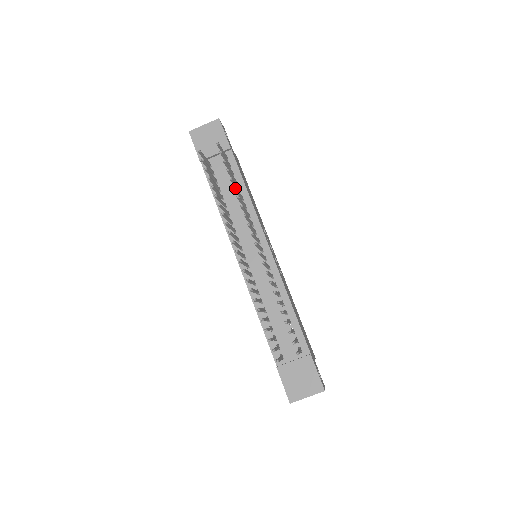
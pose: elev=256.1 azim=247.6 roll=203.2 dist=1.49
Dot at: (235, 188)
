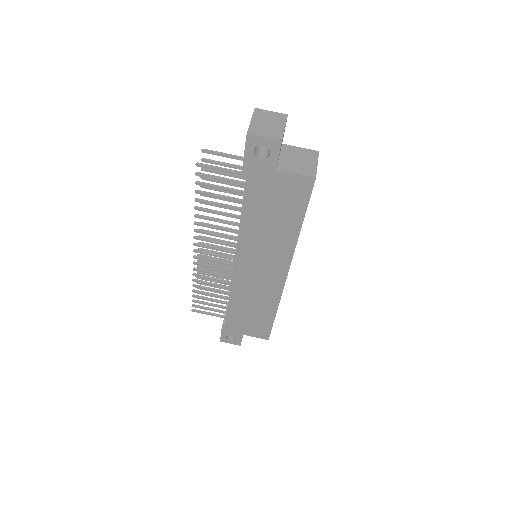
Dot at: occluded
